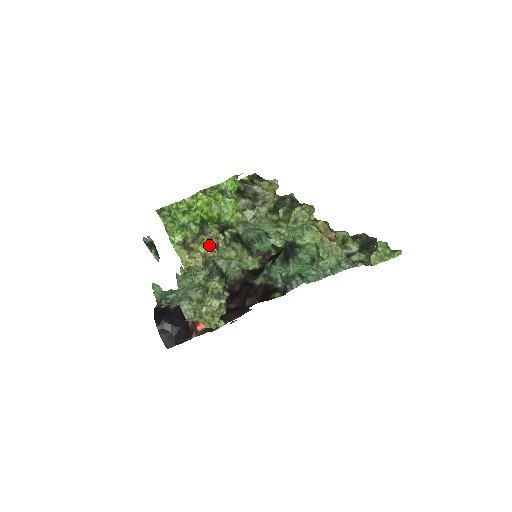
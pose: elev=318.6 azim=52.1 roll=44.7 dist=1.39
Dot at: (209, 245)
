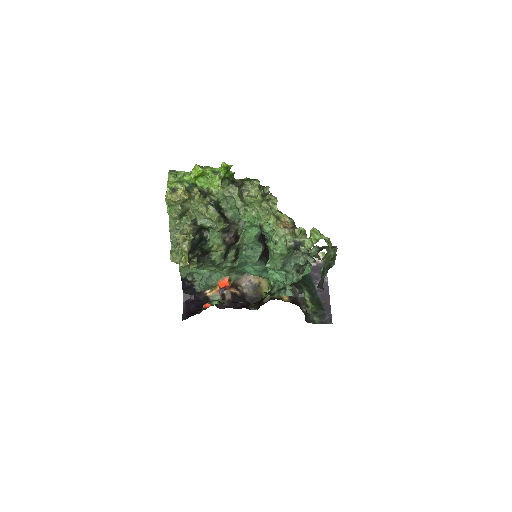
Dot at: (185, 192)
